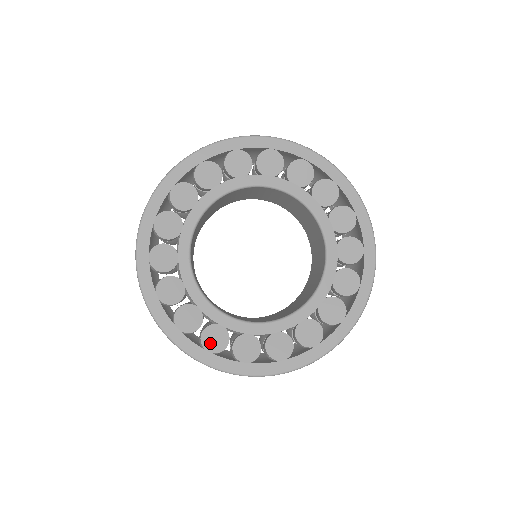
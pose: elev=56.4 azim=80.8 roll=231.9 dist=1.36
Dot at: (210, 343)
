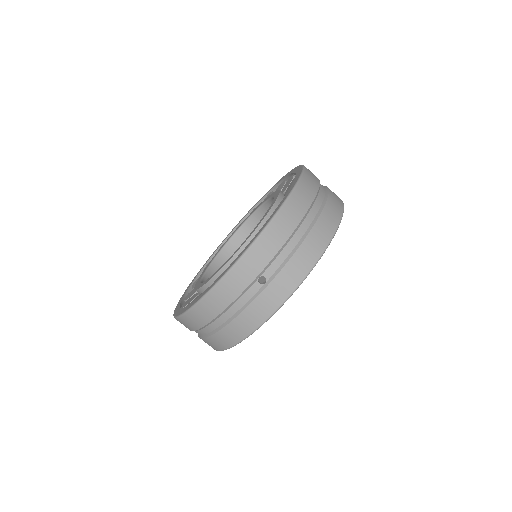
Dot at: occluded
